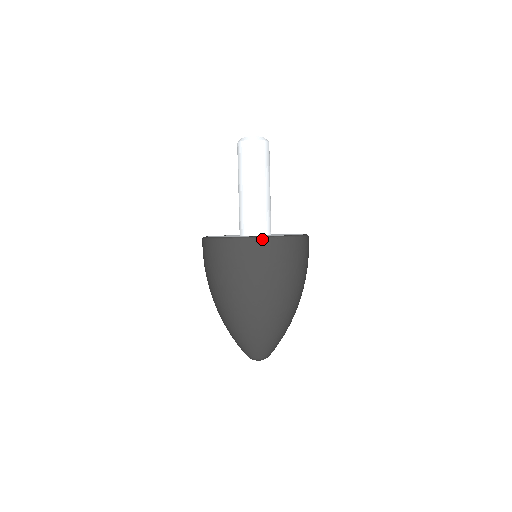
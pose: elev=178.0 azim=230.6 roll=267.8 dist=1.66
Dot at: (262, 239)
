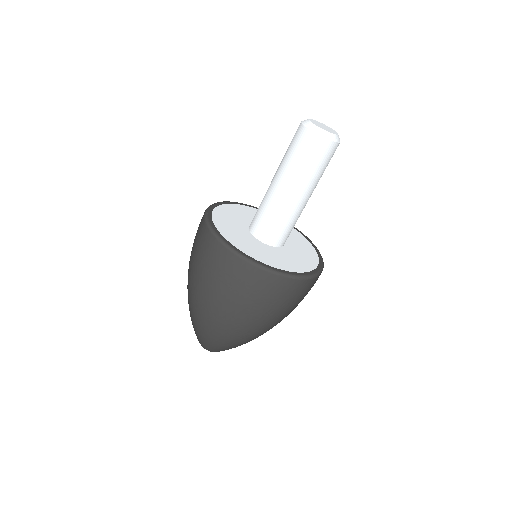
Dot at: (279, 276)
